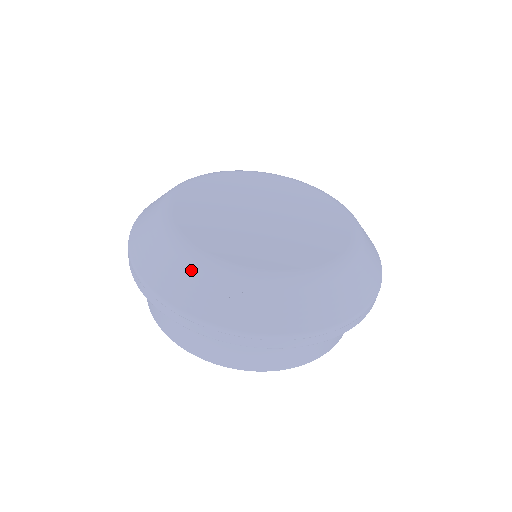
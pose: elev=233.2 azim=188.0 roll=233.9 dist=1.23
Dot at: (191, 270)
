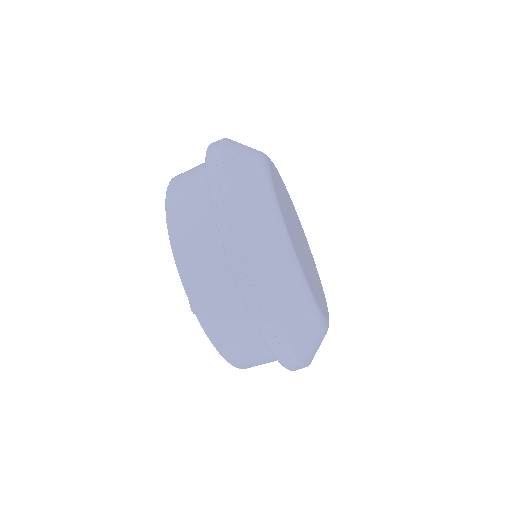
Dot at: (305, 308)
